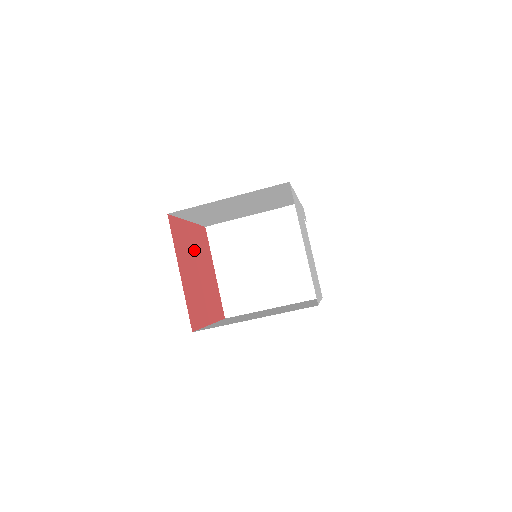
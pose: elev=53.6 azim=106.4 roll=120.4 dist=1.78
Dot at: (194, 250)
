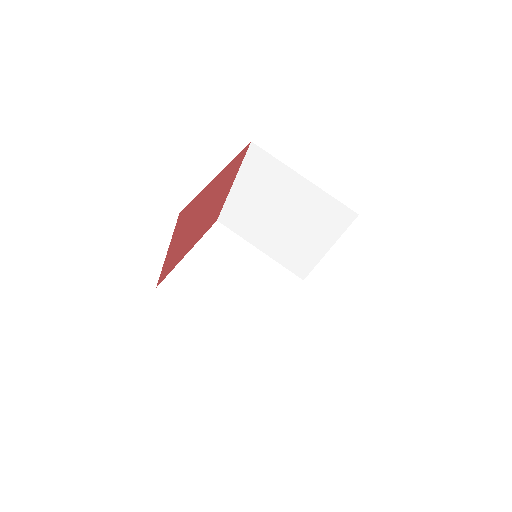
Dot at: (216, 201)
